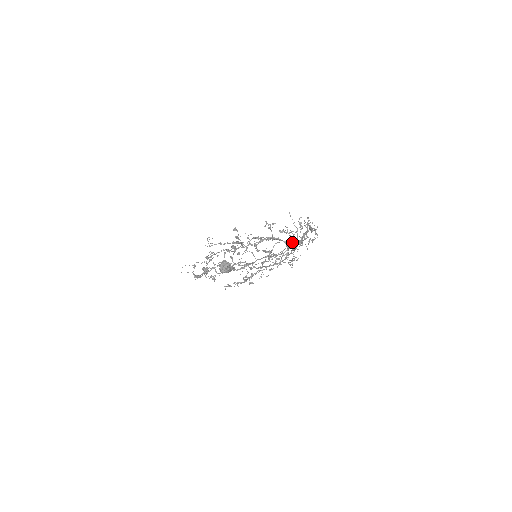
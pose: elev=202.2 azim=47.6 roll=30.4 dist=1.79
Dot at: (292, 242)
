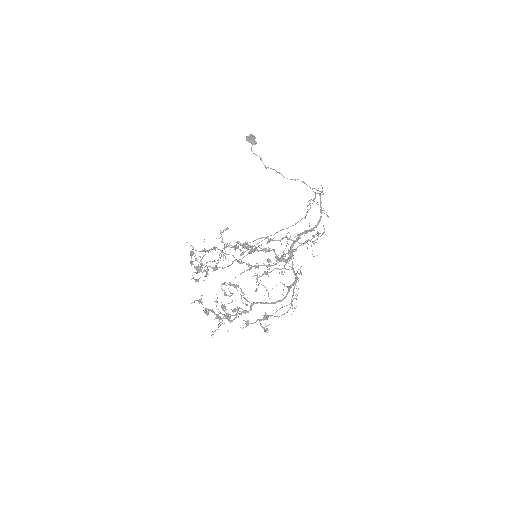
Dot at: occluded
